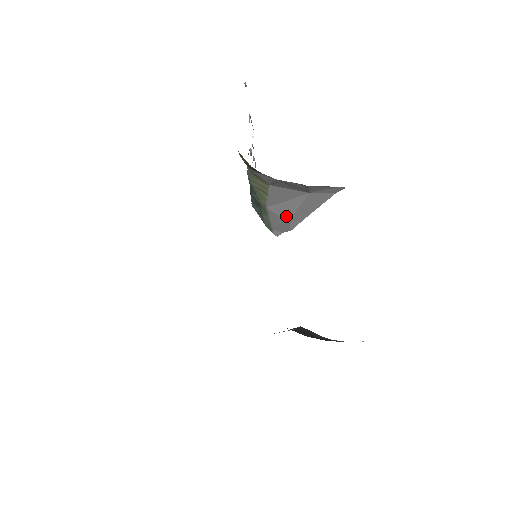
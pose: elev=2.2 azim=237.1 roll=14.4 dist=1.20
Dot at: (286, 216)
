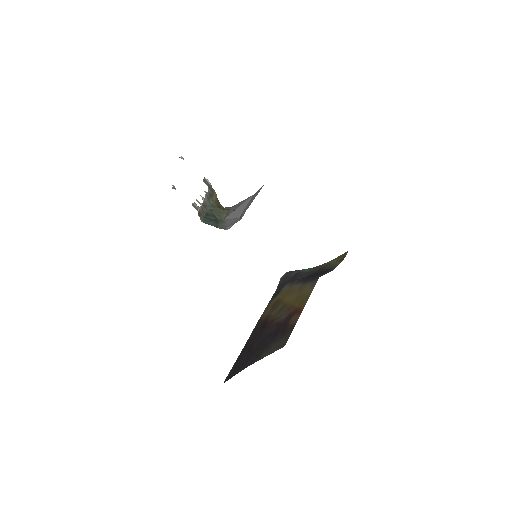
Dot at: (238, 216)
